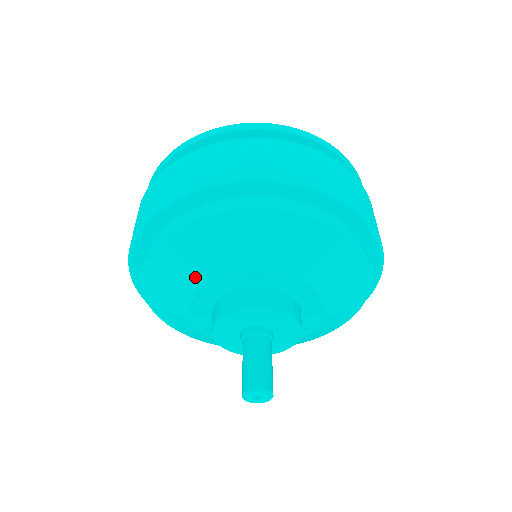
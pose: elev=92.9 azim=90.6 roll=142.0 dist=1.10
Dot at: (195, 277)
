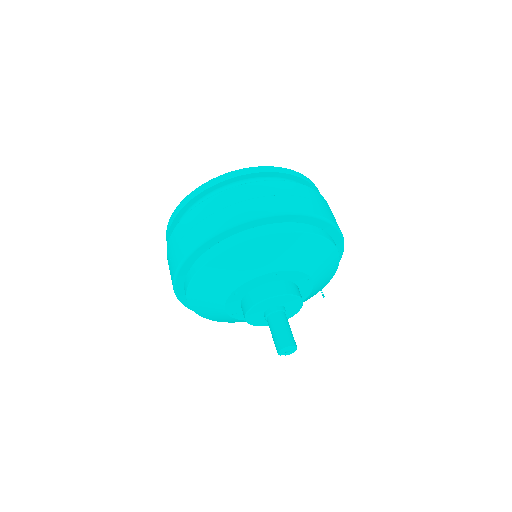
Dot at: (219, 312)
